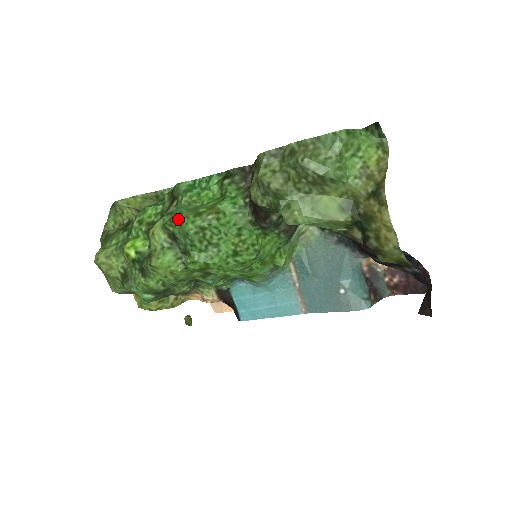
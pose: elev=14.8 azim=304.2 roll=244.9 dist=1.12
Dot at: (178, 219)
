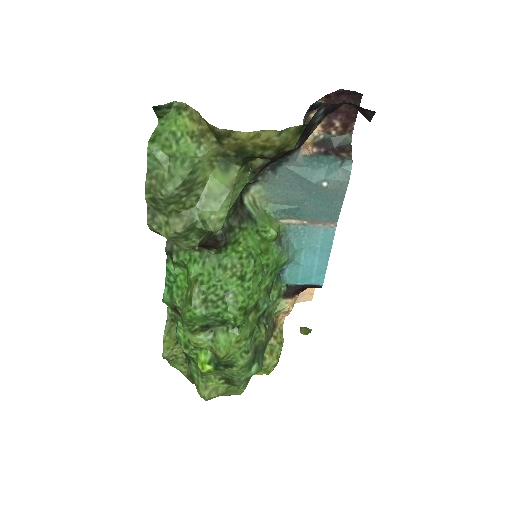
Dot at: (188, 319)
